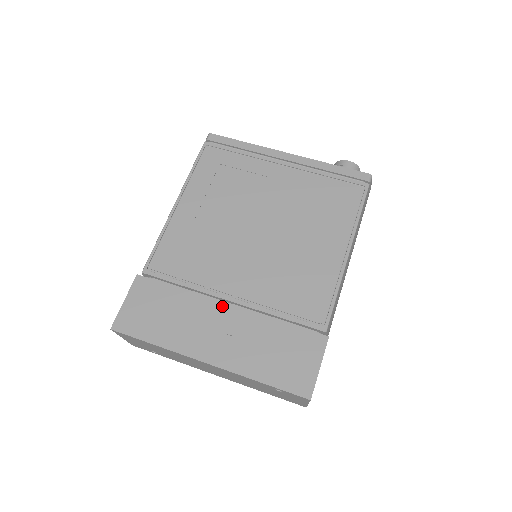
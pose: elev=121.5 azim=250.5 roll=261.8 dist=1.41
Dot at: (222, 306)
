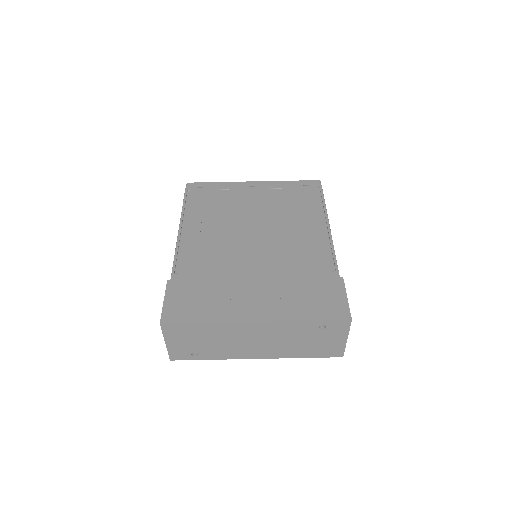
Dot at: (250, 281)
